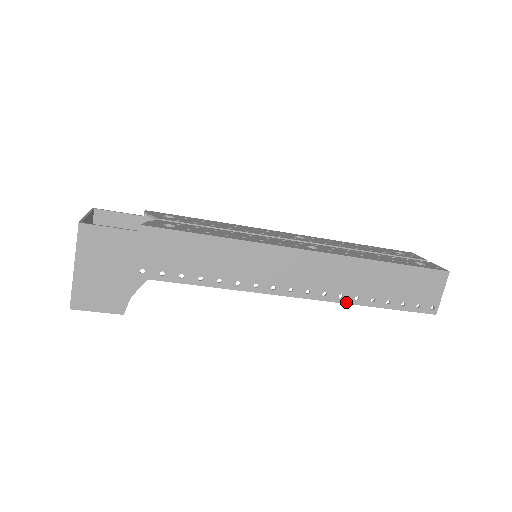
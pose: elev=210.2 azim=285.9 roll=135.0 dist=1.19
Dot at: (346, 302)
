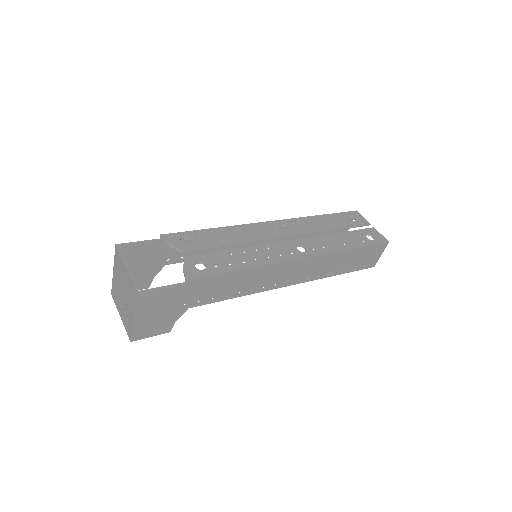
Dot at: (321, 278)
